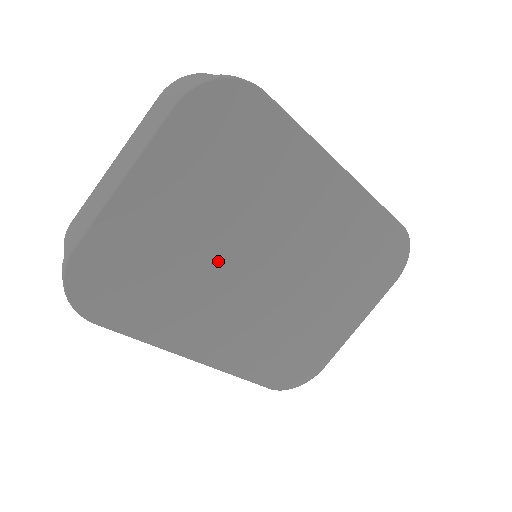
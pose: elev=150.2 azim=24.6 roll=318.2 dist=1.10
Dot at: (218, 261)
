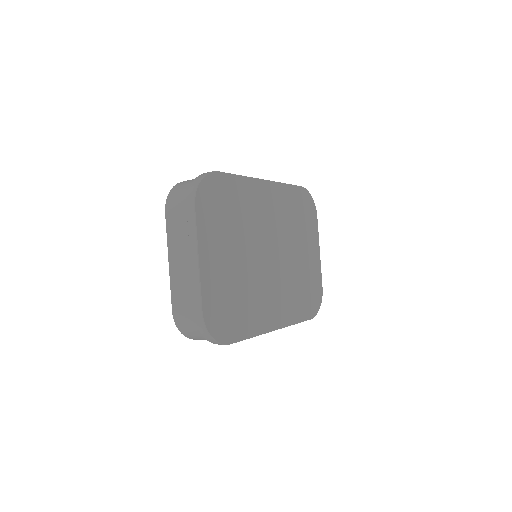
Dot at: (252, 268)
